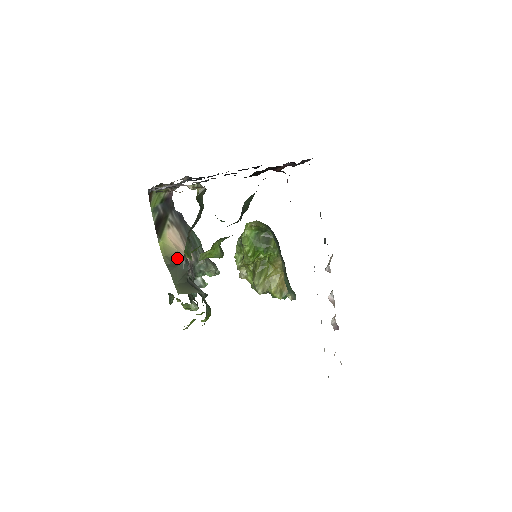
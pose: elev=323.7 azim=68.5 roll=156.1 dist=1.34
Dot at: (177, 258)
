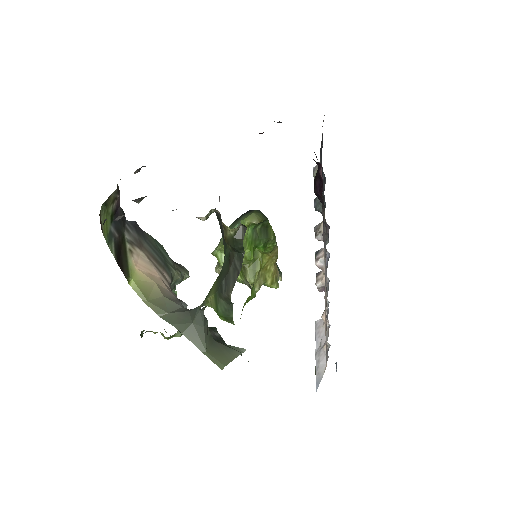
Dot at: (165, 297)
